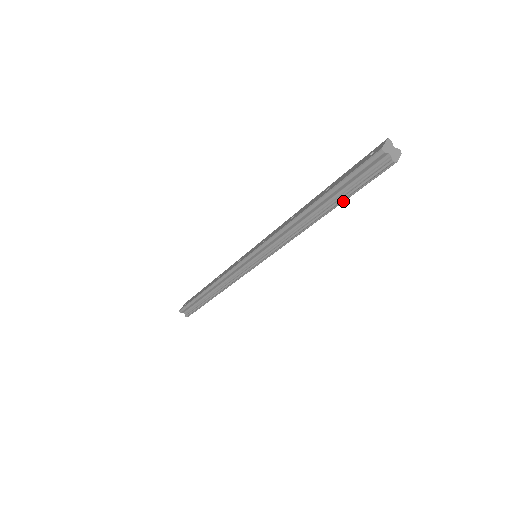
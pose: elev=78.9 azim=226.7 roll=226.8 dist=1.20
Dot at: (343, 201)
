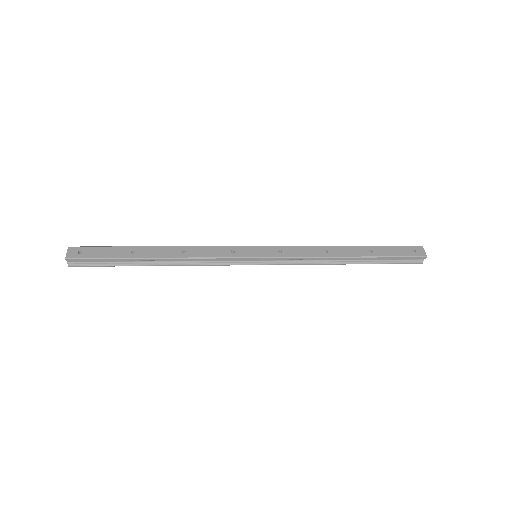
Dot at: occluded
